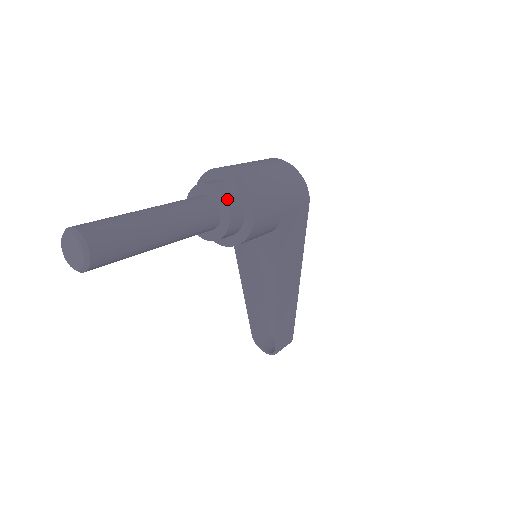
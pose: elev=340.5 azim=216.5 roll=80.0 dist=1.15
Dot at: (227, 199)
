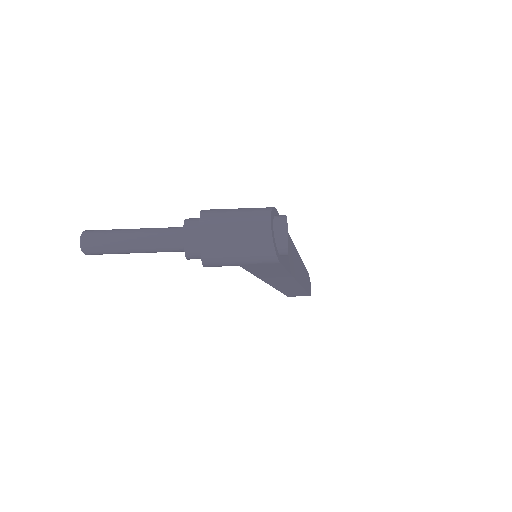
Dot at: (186, 247)
